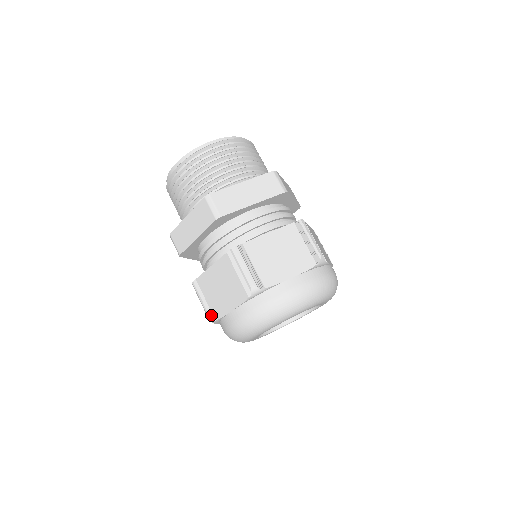
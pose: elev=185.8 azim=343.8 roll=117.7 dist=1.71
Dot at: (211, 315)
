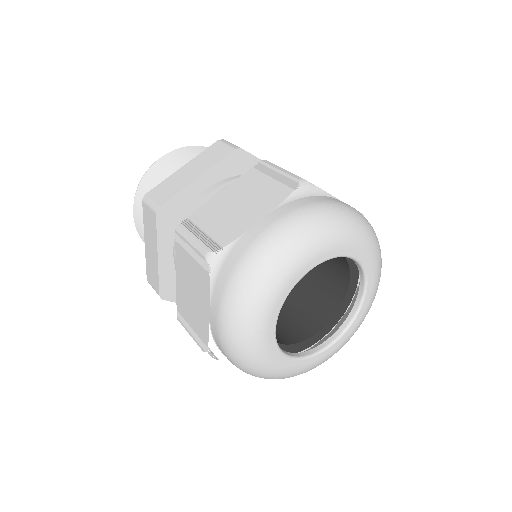
Dot at: (214, 246)
